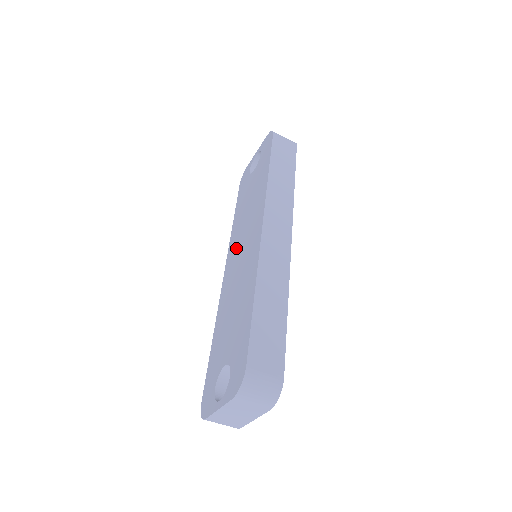
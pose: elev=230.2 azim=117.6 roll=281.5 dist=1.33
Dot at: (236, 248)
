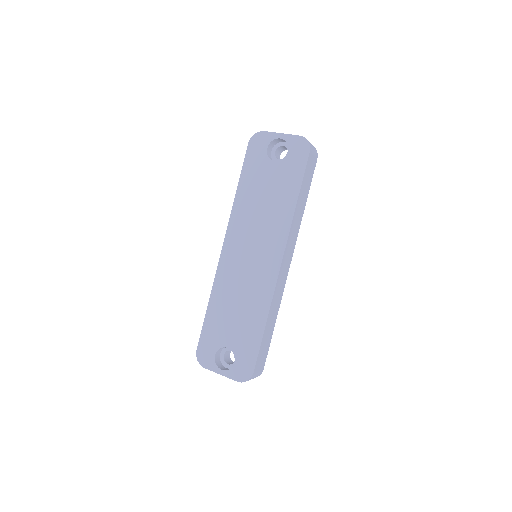
Dot at: (242, 240)
